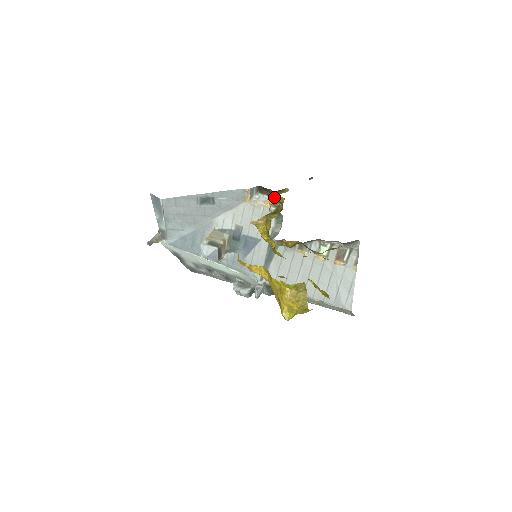
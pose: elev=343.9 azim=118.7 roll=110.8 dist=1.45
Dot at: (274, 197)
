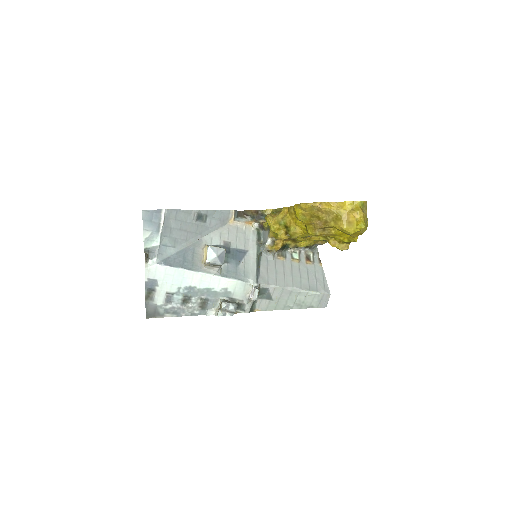
Dot at: (255, 216)
